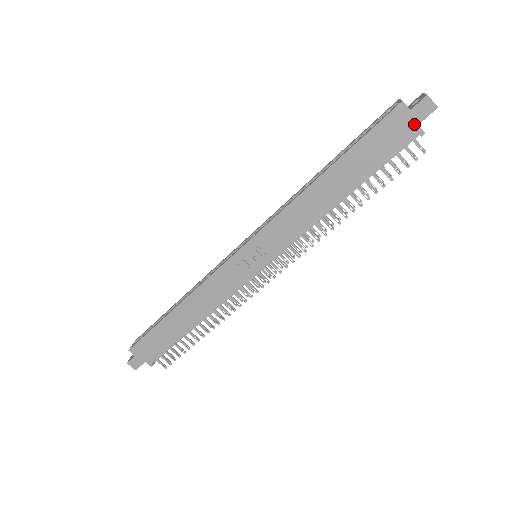
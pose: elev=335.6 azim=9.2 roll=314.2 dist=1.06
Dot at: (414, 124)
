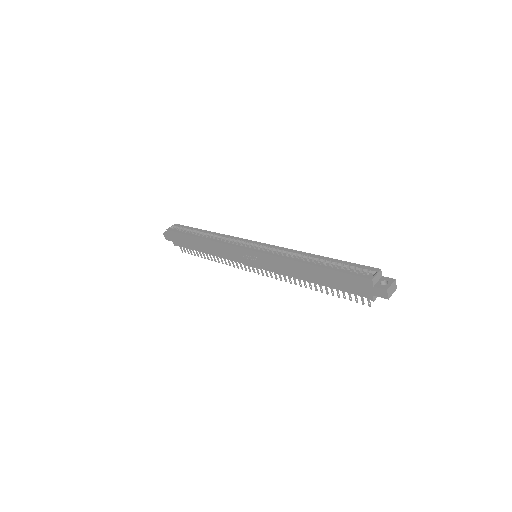
Dot at: (371, 293)
